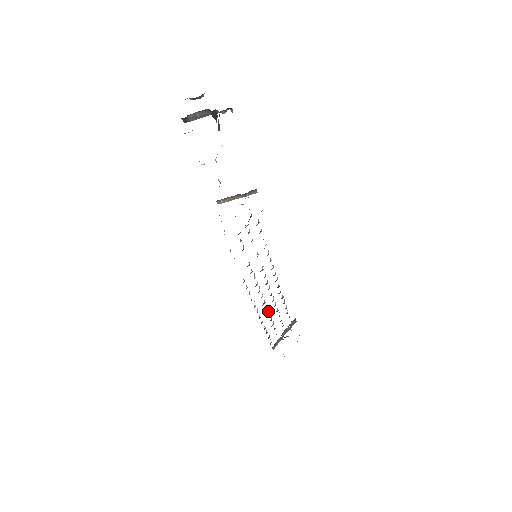
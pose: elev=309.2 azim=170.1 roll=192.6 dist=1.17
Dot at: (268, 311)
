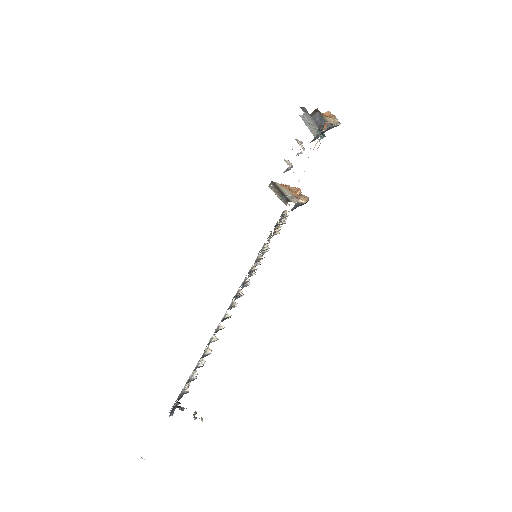
Dot at: occluded
